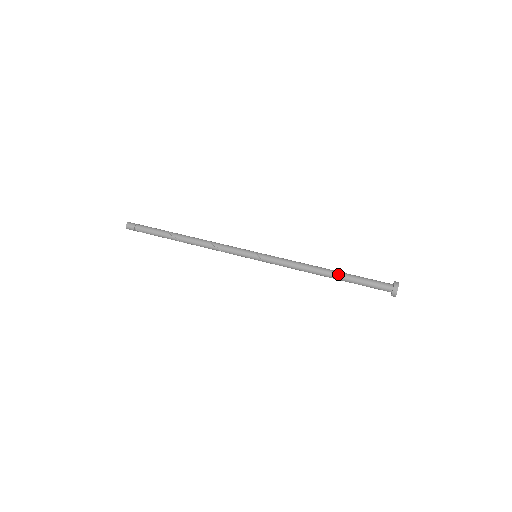
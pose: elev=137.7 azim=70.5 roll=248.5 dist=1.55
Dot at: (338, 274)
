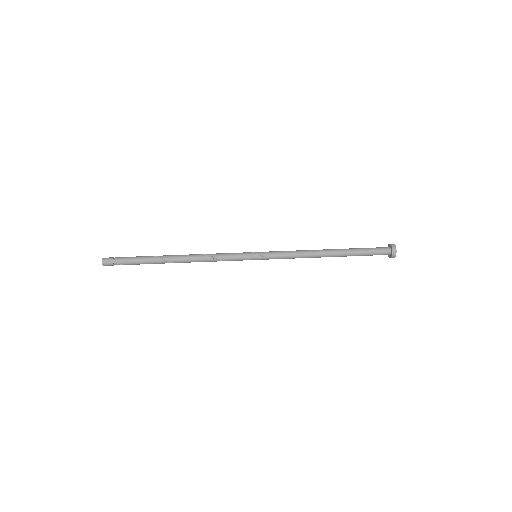
Dot at: (340, 251)
